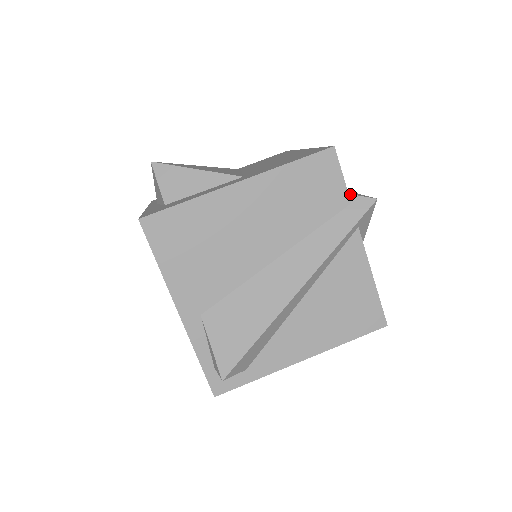
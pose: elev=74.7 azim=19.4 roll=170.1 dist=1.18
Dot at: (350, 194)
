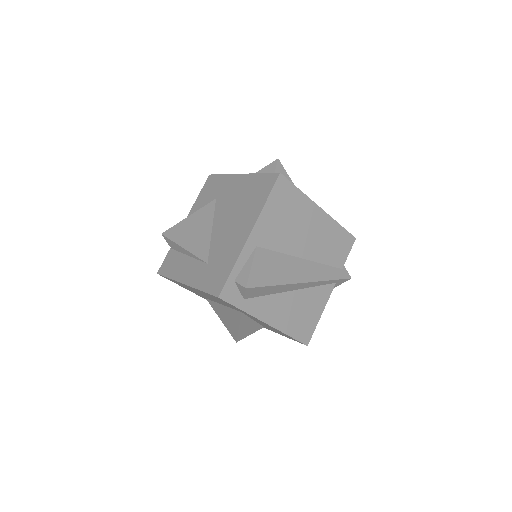
Dot at: occluded
